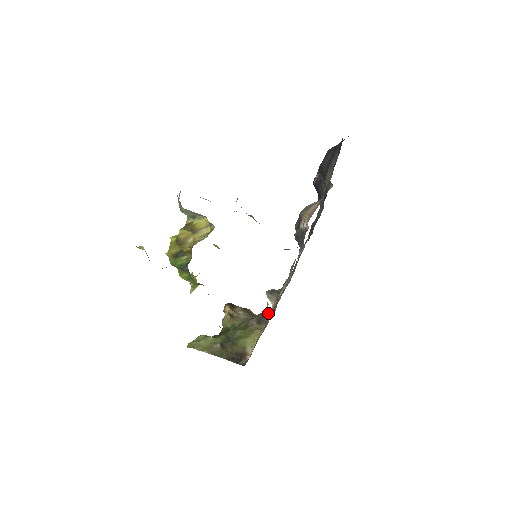
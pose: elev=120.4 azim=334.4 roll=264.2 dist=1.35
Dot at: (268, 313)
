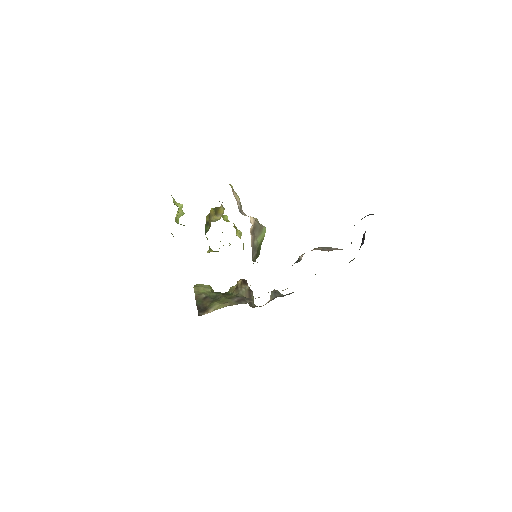
Dot at: (250, 301)
